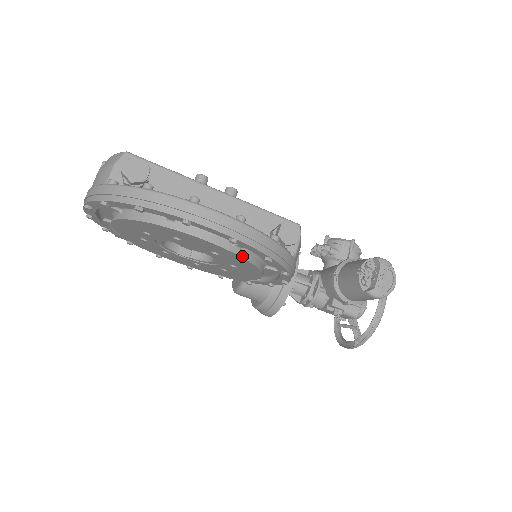
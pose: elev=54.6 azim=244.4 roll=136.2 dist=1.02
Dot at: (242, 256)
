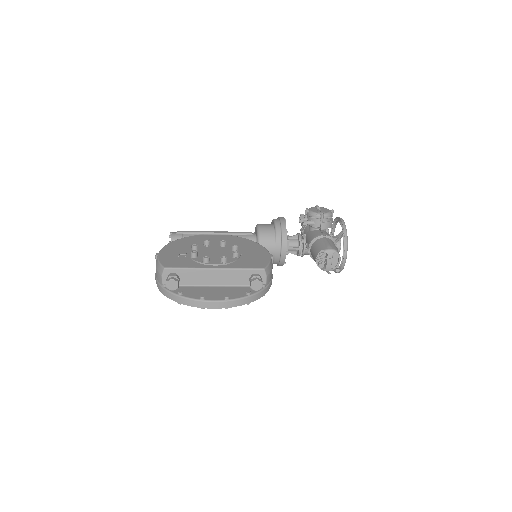
Dot at: occluded
